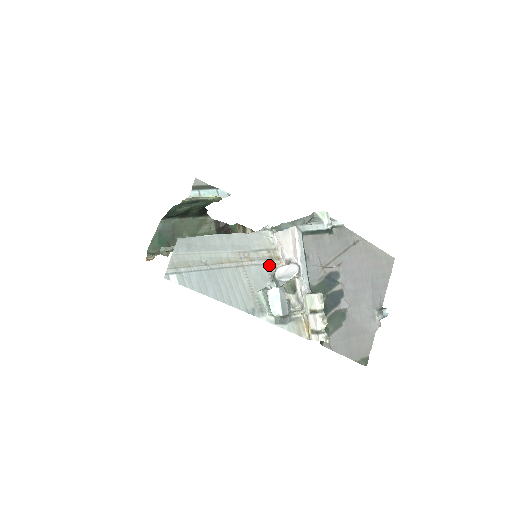
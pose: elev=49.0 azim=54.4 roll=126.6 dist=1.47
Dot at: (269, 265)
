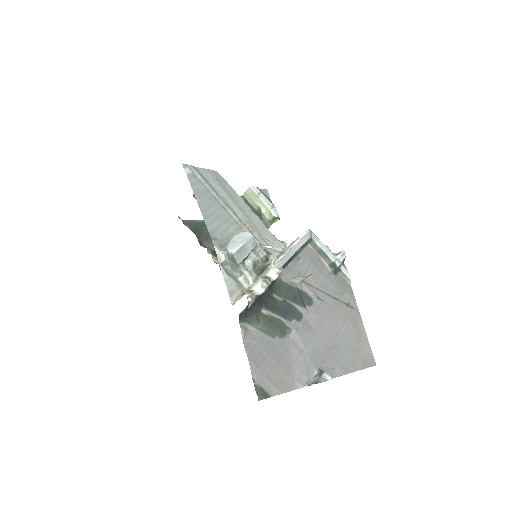
Dot at: occluded
